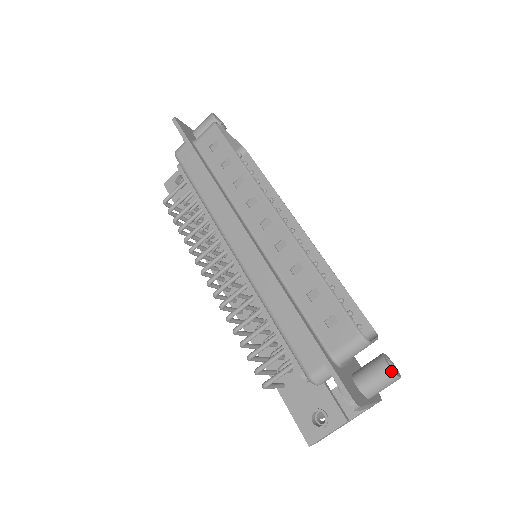
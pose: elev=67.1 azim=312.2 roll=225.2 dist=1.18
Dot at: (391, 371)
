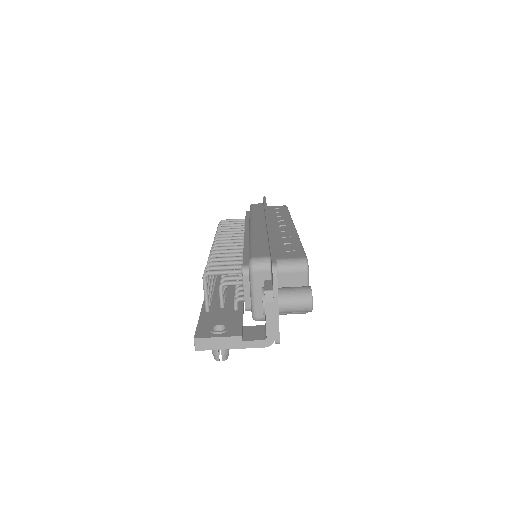
Dot at: (310, 290)
